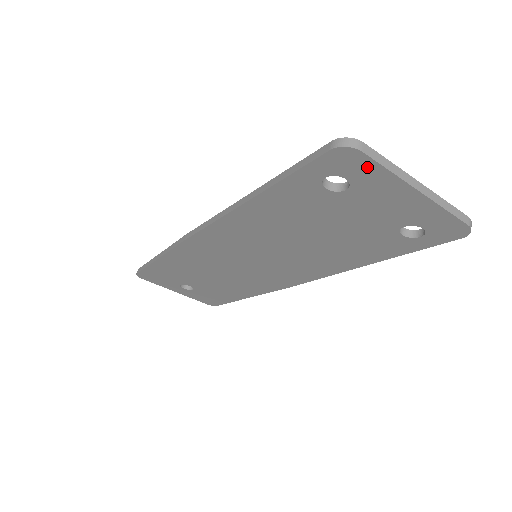
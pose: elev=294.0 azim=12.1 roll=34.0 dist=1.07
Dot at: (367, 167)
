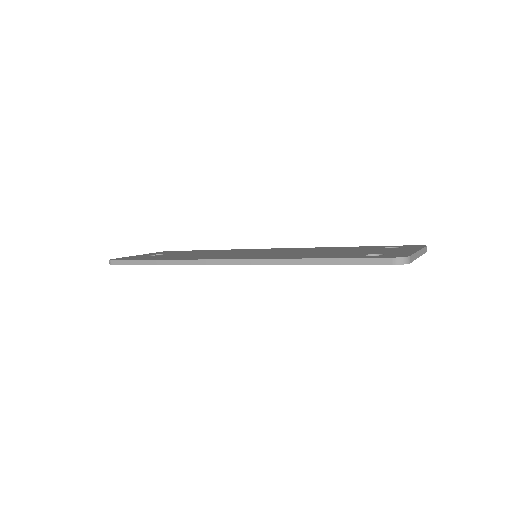
Dot at: occluded
